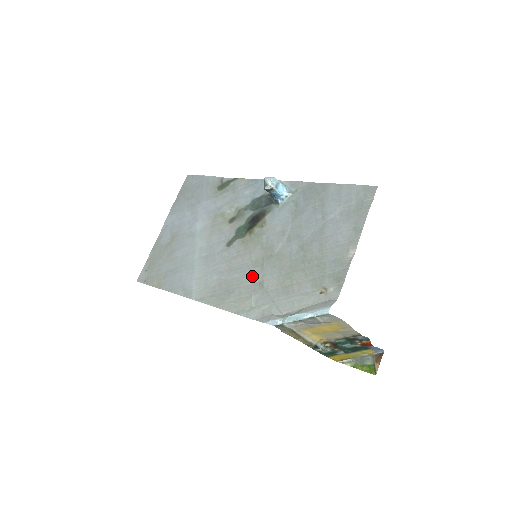
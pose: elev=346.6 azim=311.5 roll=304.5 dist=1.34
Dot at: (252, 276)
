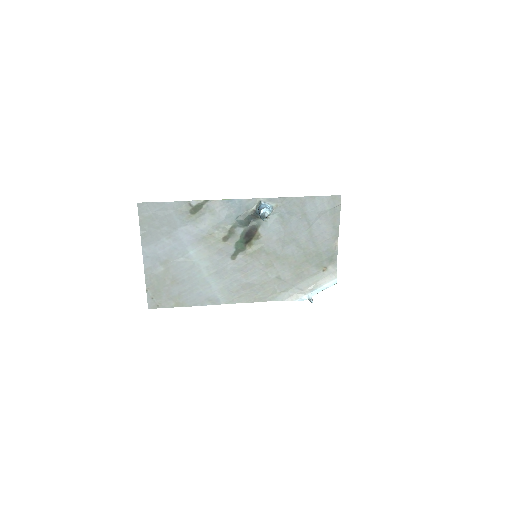
Dot at: (268, 275)
